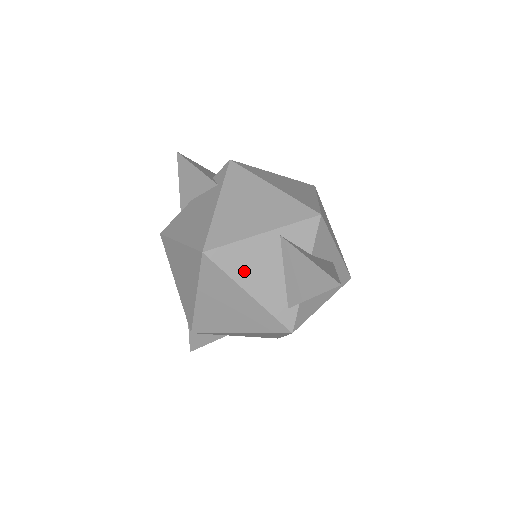
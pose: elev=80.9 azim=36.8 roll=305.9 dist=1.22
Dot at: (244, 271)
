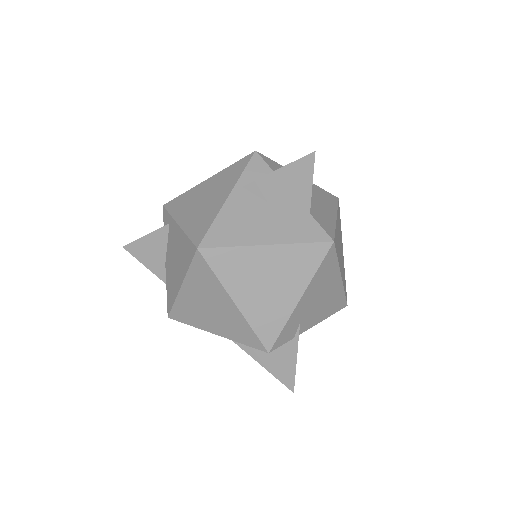
Dot at: (244, 233)
